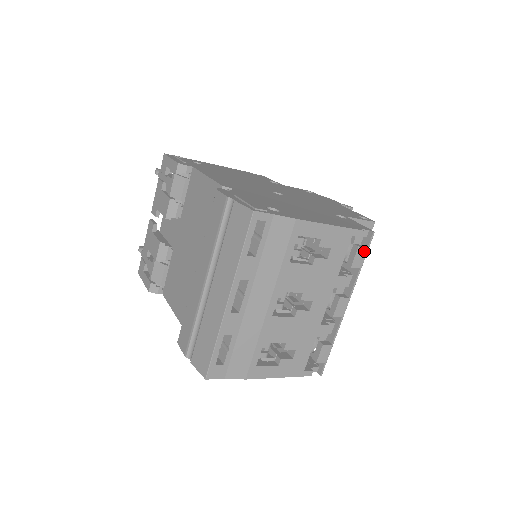
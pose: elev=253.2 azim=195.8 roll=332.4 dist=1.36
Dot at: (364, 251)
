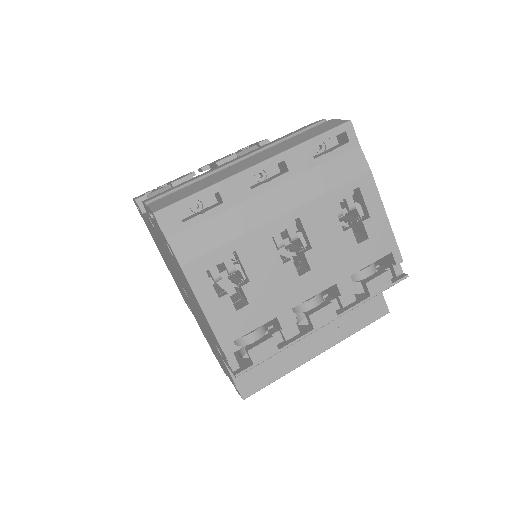
Dot at: (387, 283)
